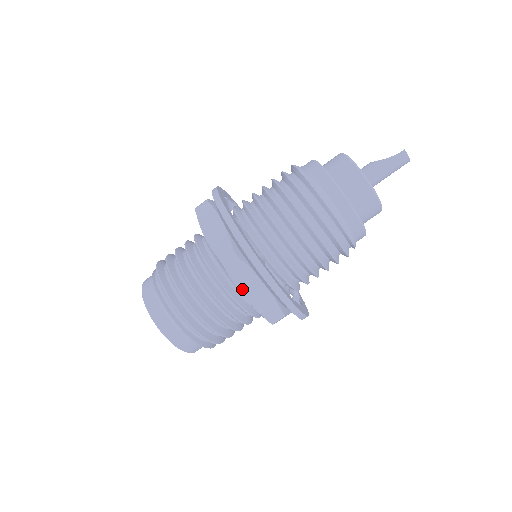
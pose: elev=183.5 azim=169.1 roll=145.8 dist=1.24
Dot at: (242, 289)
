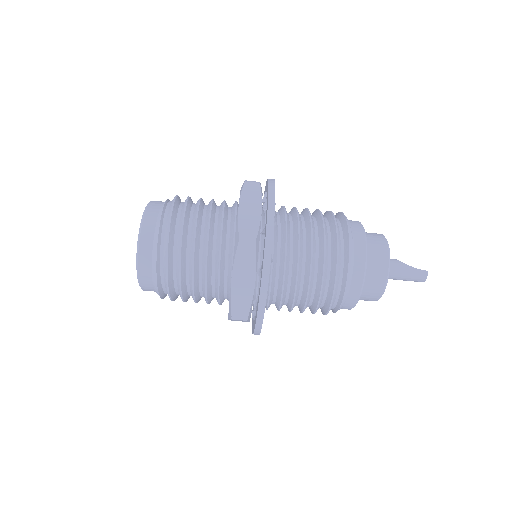
Dot at: (235, 273)
